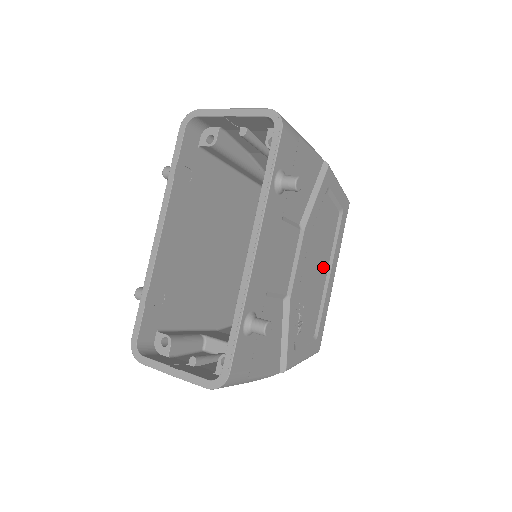
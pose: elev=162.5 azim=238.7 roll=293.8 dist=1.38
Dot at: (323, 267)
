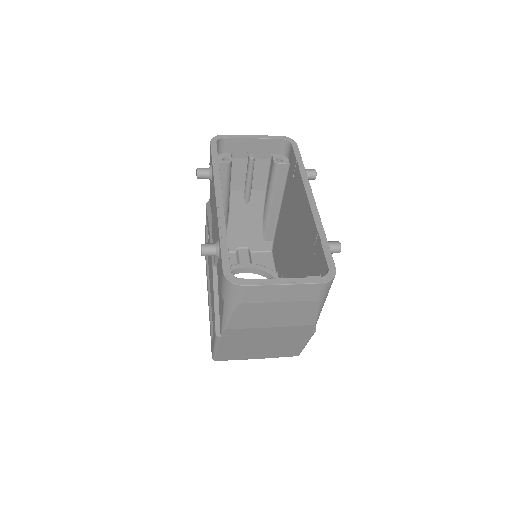
Dot at: occluded
